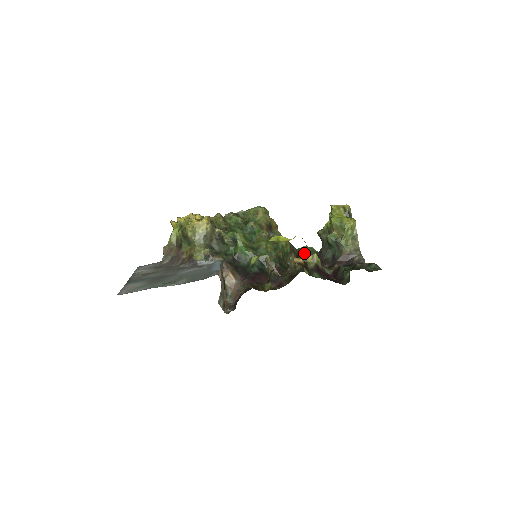
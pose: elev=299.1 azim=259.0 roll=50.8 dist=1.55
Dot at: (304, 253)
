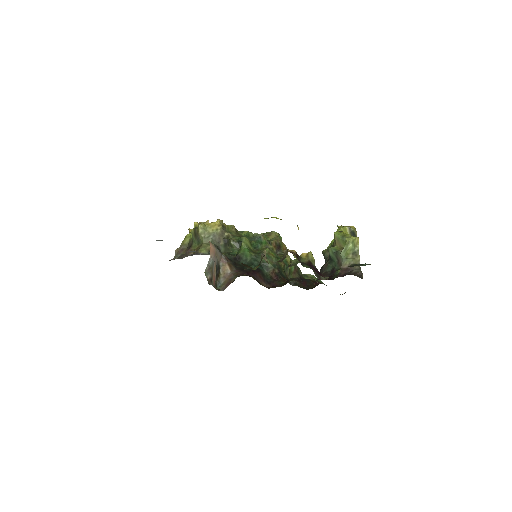
Dot at: occluded
